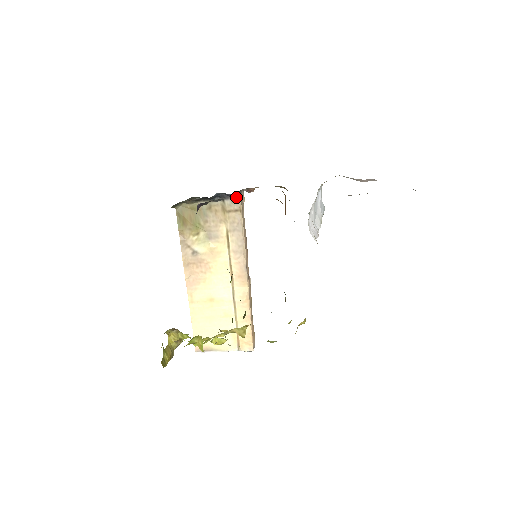
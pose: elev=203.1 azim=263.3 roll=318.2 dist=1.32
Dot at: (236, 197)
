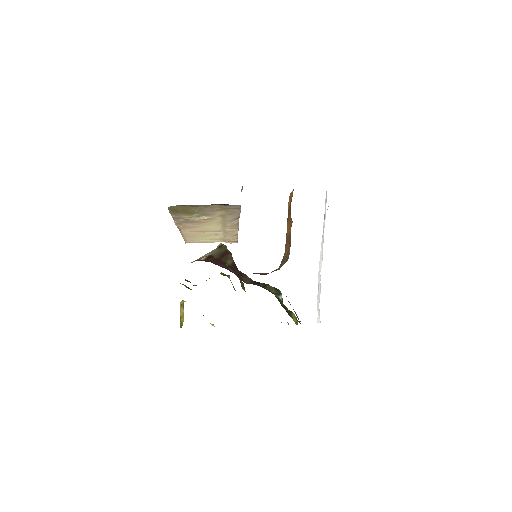
Dot at: occluded
